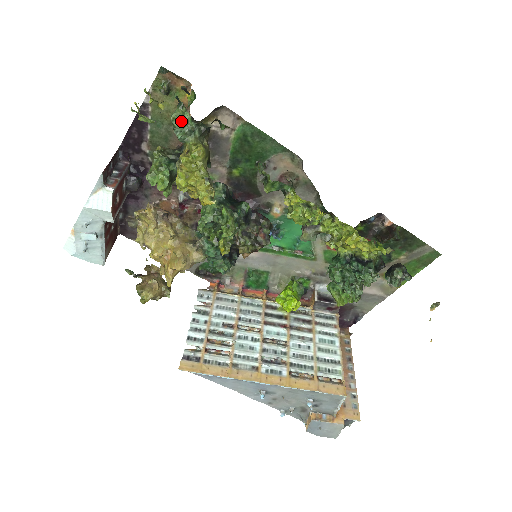
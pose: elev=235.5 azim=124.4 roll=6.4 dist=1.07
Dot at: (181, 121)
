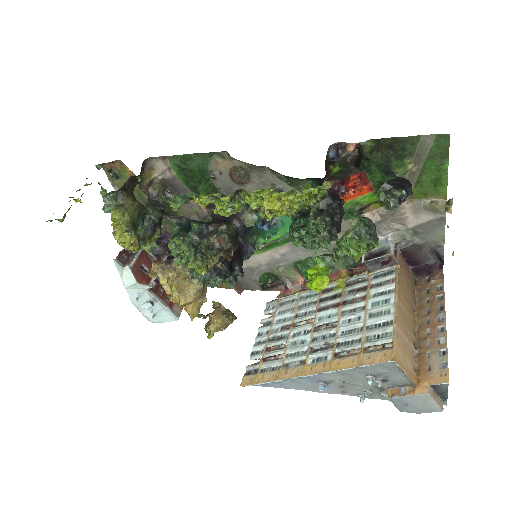
Dot at: occluded
